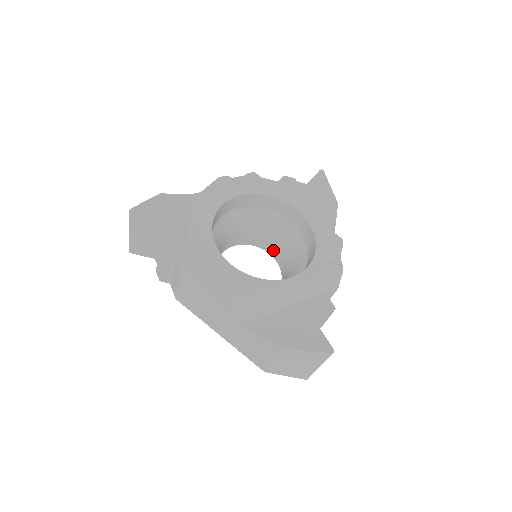
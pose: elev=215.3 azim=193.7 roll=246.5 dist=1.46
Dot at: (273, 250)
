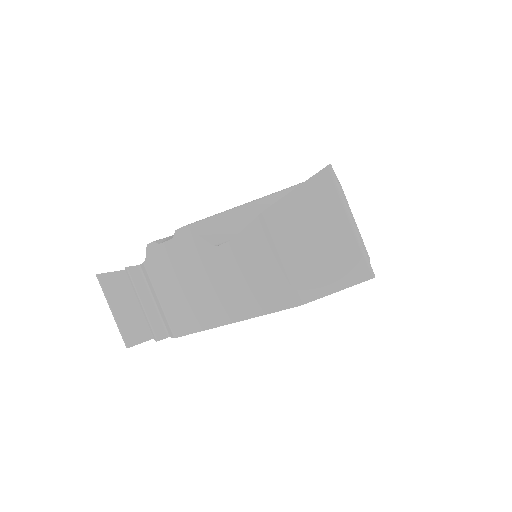
Dot at: occluded
